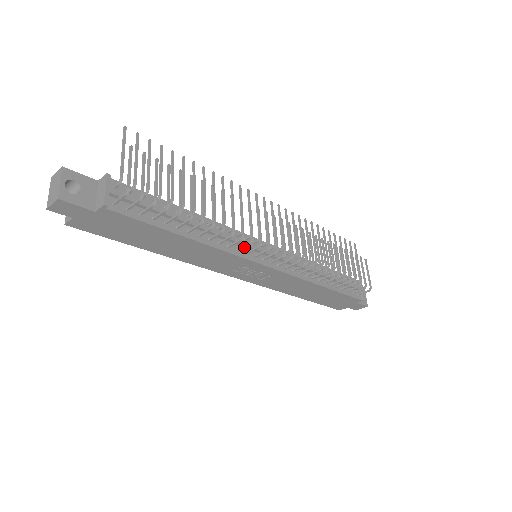
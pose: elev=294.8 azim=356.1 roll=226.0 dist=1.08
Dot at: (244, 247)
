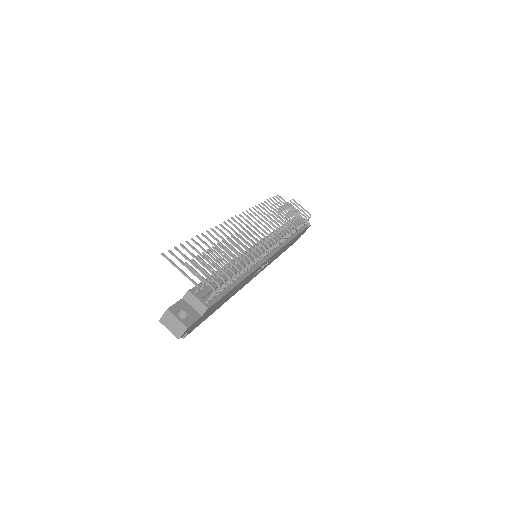
Dot at: occluded
